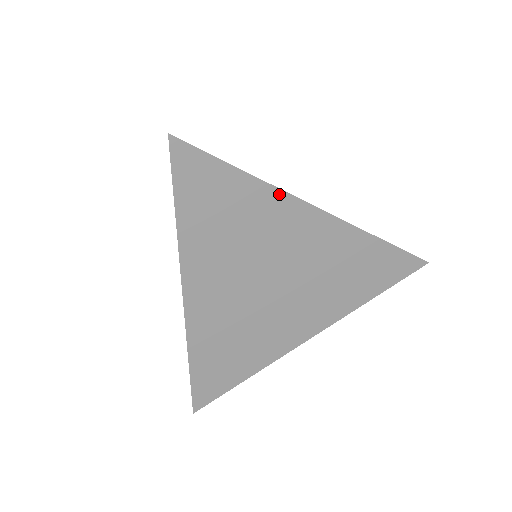
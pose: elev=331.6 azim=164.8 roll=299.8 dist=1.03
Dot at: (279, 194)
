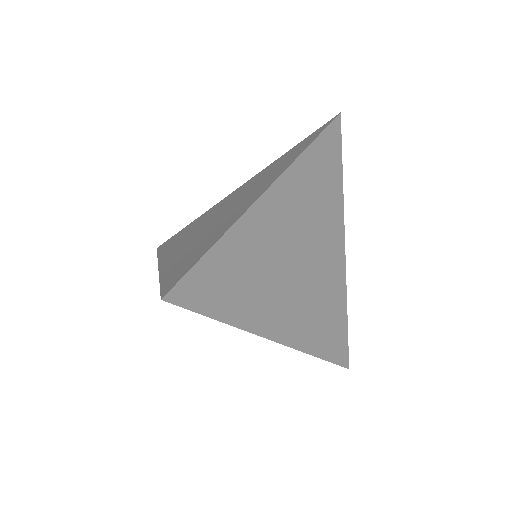
Dot at: (342, 210)
